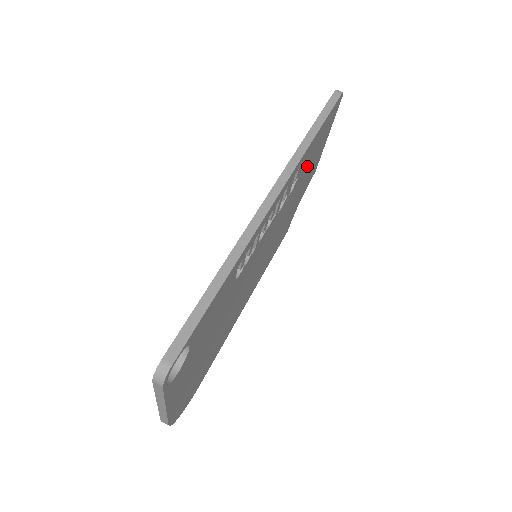
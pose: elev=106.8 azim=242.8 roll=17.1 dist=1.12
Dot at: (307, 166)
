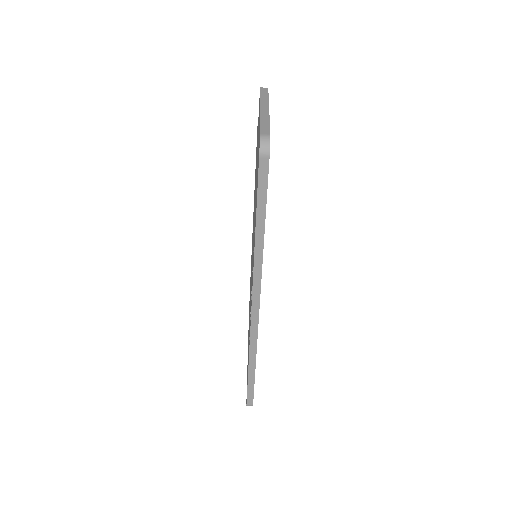
Dot at: occluded
